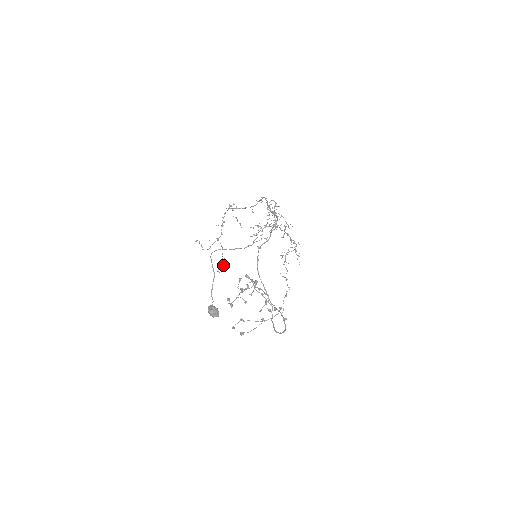
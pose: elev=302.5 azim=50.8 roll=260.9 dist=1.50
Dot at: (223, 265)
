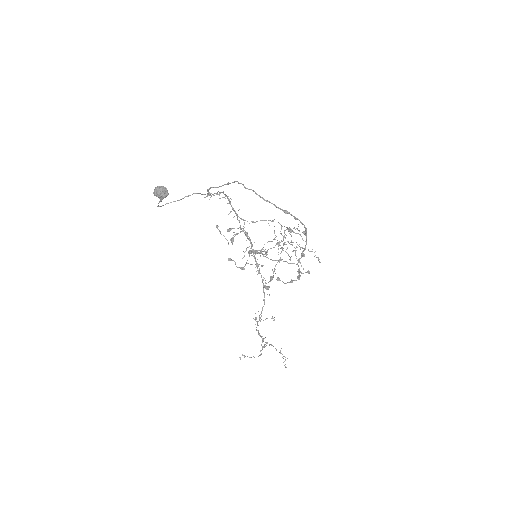
Dot at: (285, 357)
